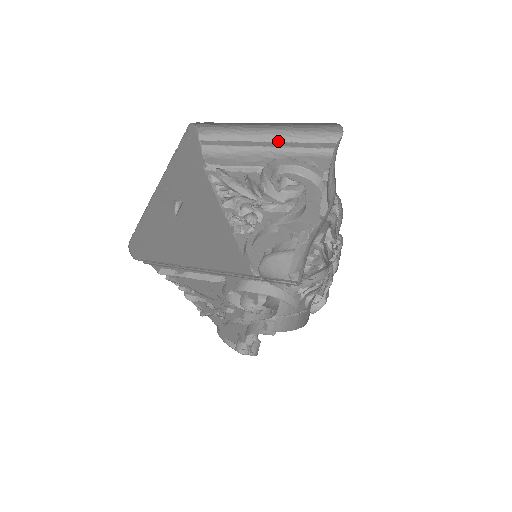
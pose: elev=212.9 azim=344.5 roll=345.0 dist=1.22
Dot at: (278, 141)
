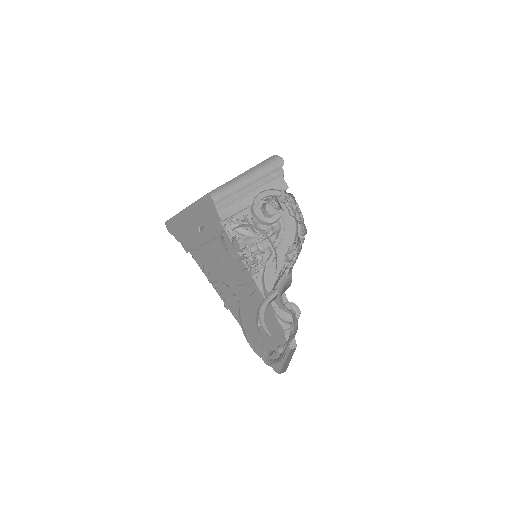
Dot at: (254, 183)
